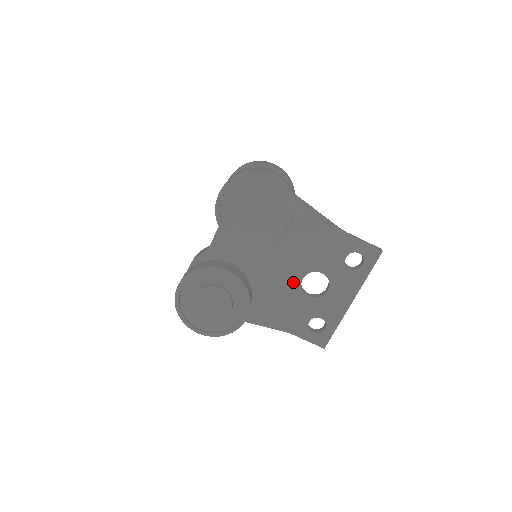
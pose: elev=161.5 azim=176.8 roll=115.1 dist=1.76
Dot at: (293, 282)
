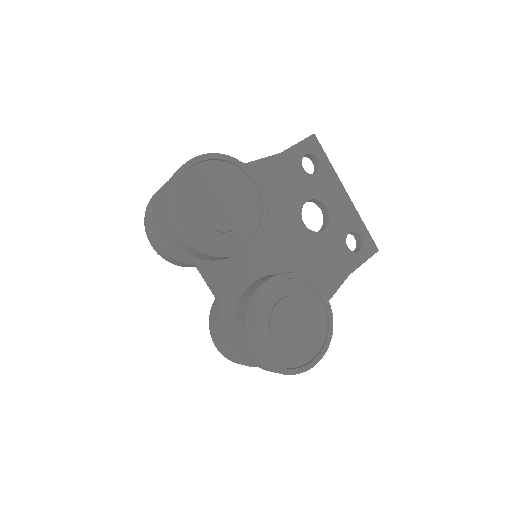
Dot at: (302, 235)
